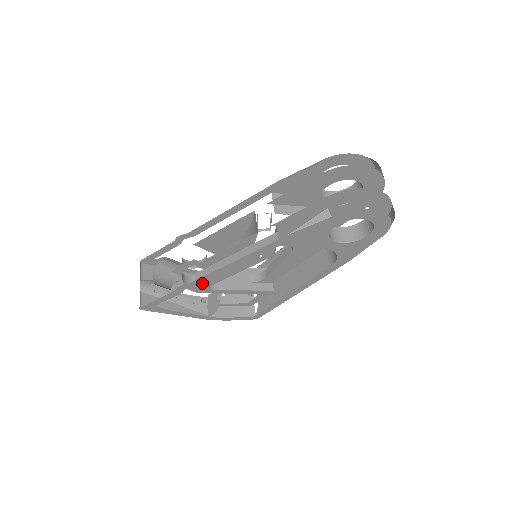
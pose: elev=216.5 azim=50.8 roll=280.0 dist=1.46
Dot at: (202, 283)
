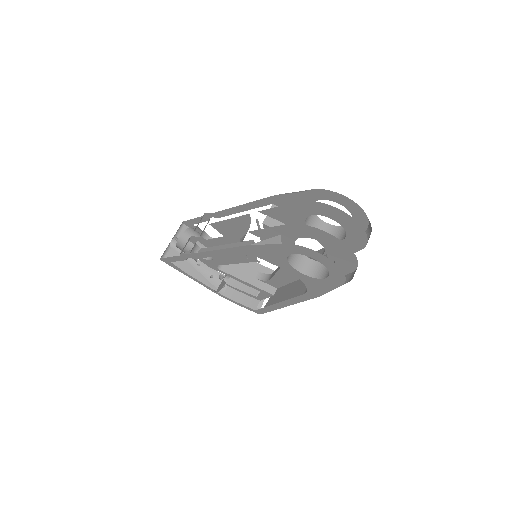
Dot at: (210, 260)
